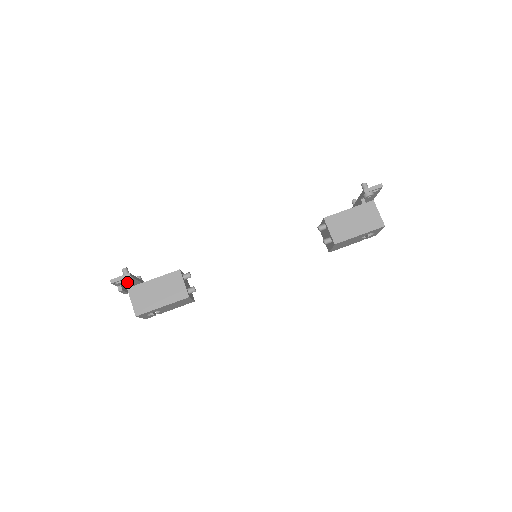
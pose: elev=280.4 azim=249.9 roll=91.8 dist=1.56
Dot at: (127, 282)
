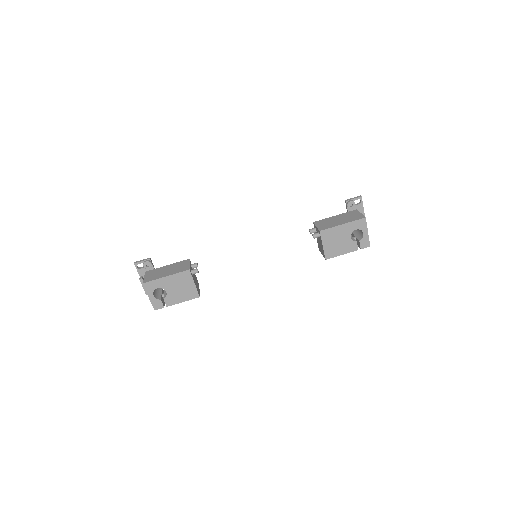
Dot at: (146, 263)
